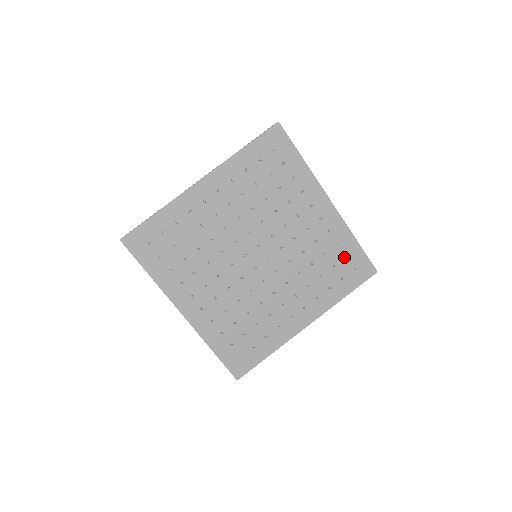
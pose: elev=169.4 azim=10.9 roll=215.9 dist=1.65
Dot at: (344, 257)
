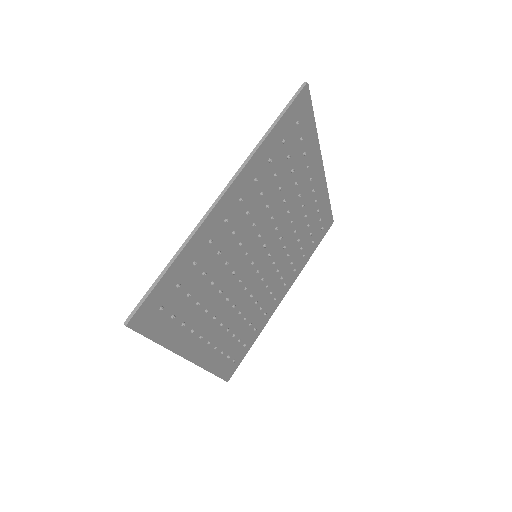
Dot at: (318, 221)
